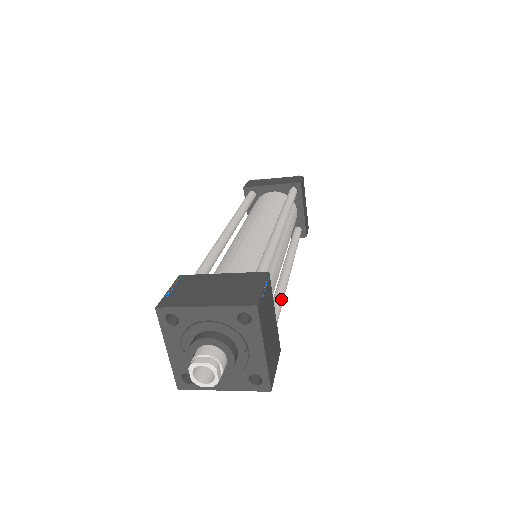
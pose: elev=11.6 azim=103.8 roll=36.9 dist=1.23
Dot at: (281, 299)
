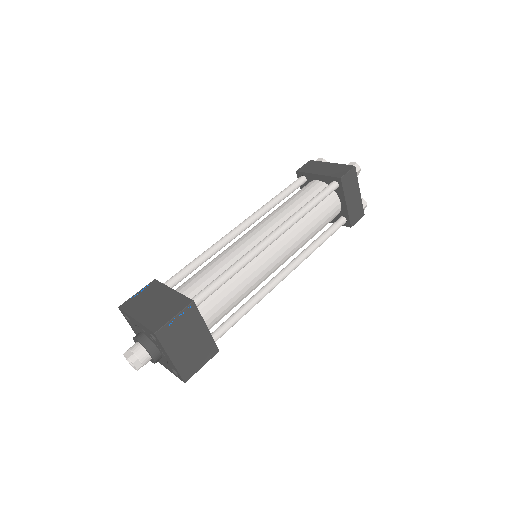
Dot at: (251, 304)
